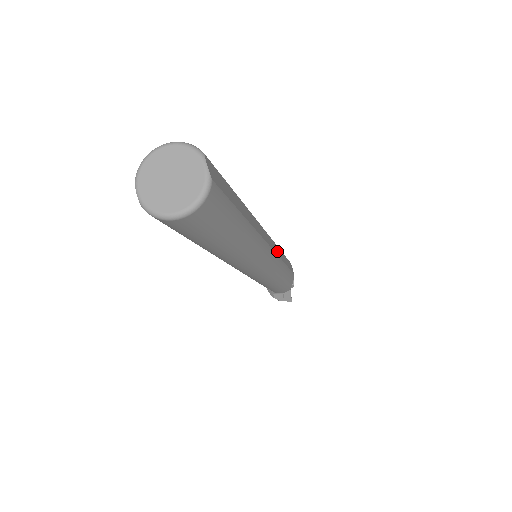
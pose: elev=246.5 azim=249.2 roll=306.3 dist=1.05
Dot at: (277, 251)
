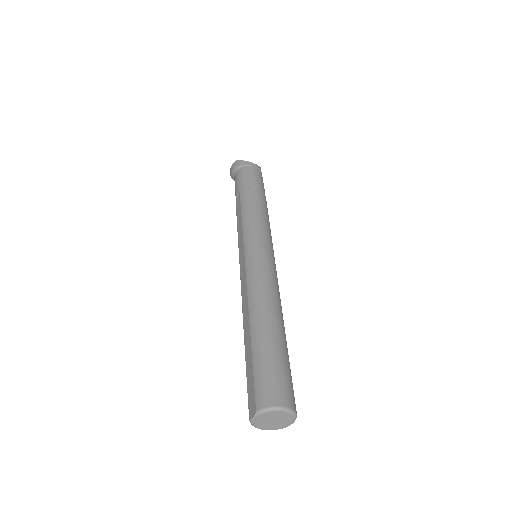
Dot at: occluded
